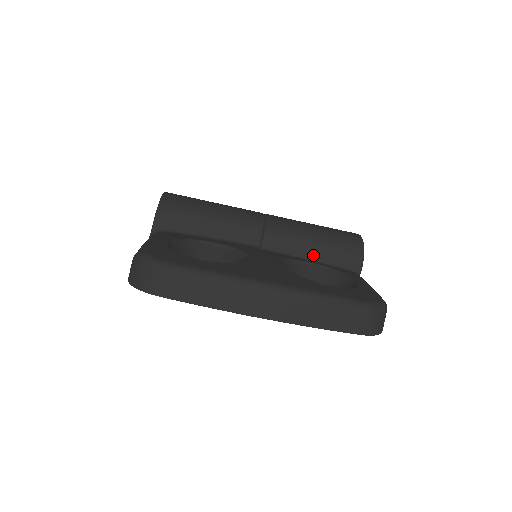
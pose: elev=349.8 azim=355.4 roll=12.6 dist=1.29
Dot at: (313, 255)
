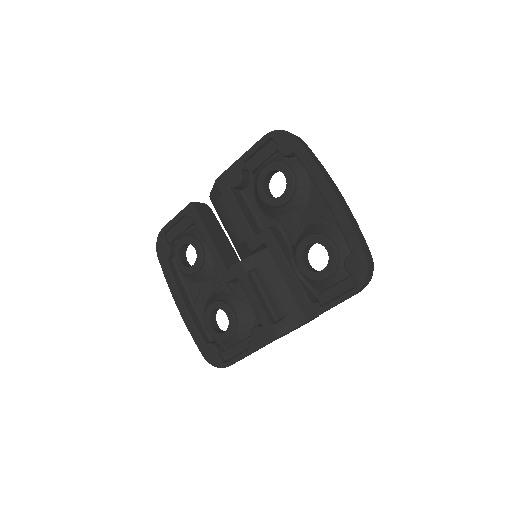
Dot at: occluded
